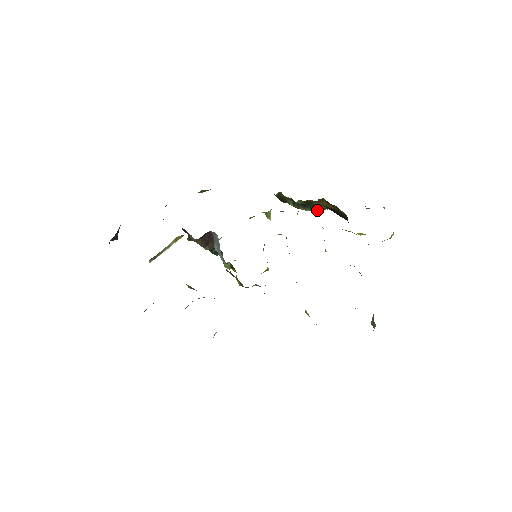
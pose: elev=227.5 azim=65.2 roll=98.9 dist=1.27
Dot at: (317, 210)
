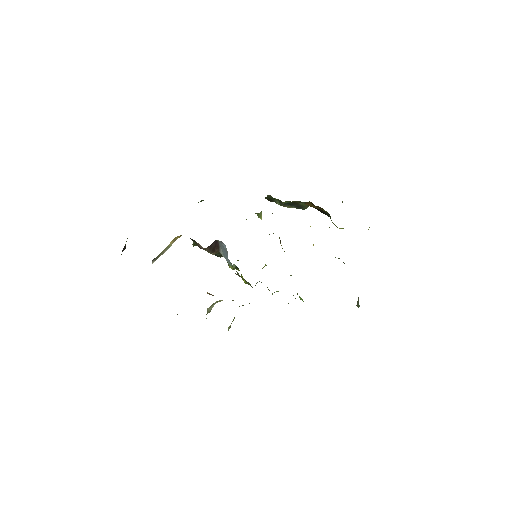
Dot at: (301, 207)
